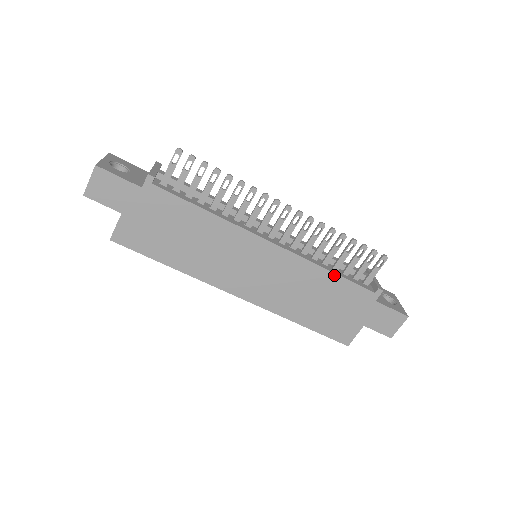
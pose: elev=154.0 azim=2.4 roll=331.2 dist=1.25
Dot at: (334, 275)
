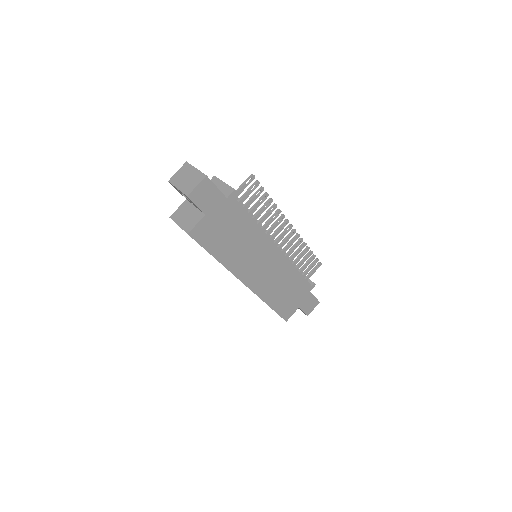
Dot at: (299, 273)
